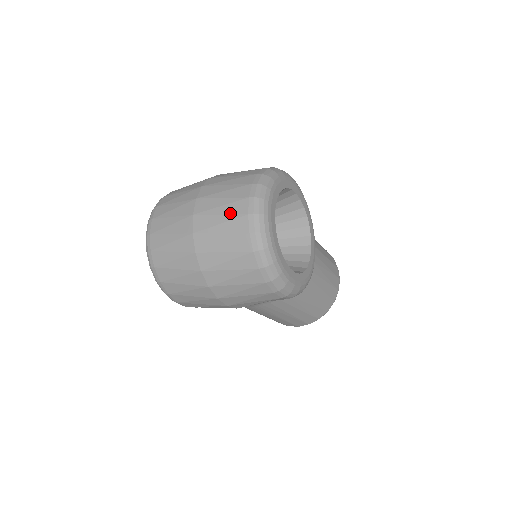
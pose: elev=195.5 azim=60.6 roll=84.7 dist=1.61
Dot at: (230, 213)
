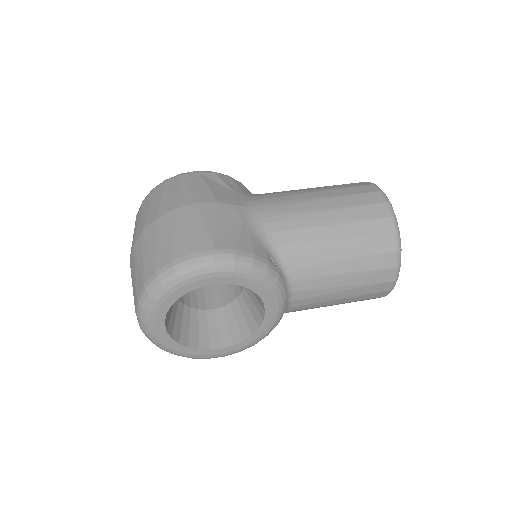
Dot at: occluded
